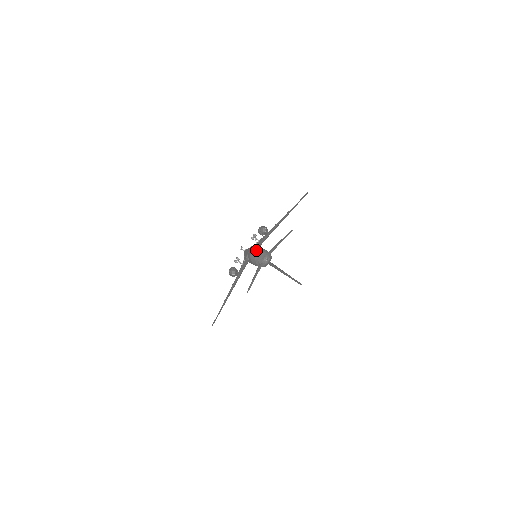
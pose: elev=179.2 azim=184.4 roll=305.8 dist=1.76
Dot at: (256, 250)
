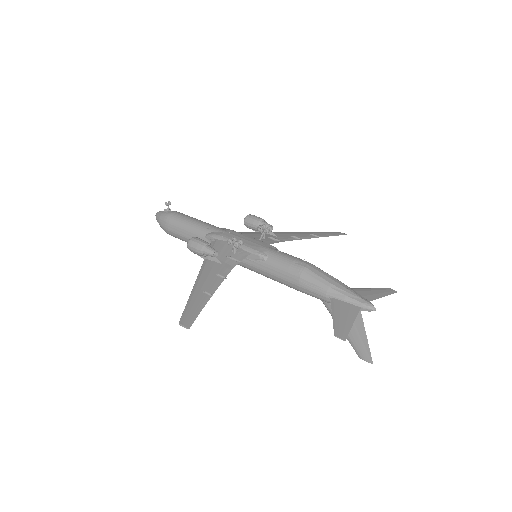
Dot at: occluded
